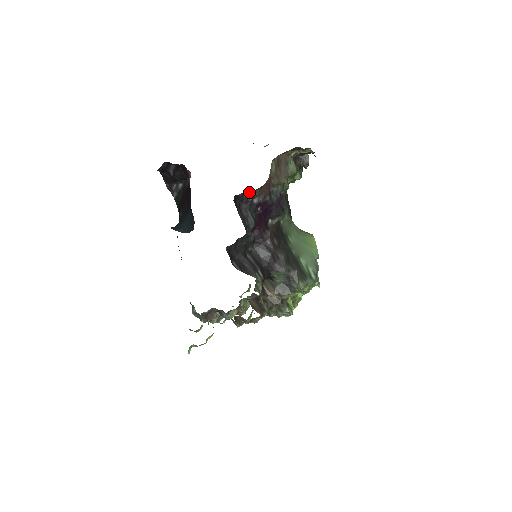
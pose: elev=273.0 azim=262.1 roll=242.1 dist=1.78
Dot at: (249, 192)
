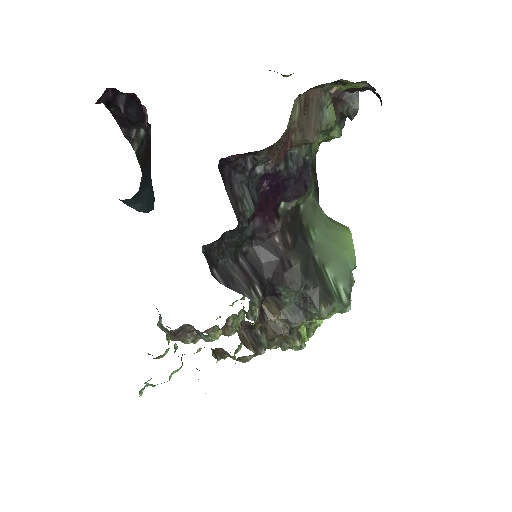
Dot at: (248, 154)
